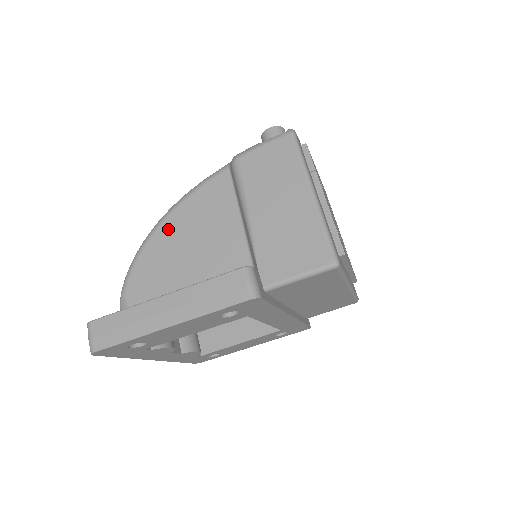
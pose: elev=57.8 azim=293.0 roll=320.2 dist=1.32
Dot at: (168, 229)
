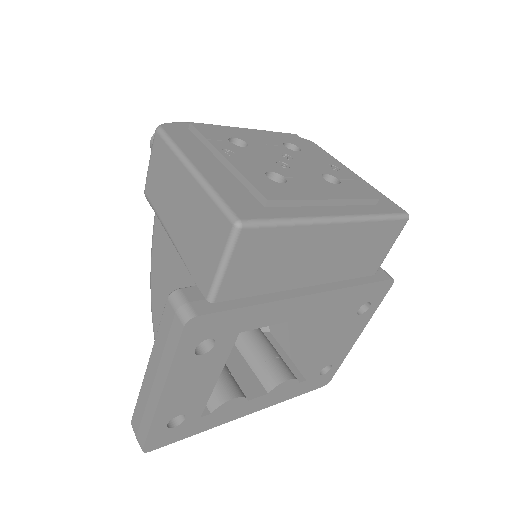
Dot at: (155, 294)
